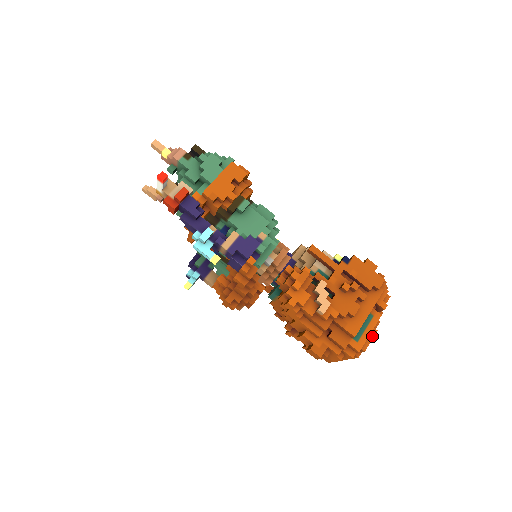
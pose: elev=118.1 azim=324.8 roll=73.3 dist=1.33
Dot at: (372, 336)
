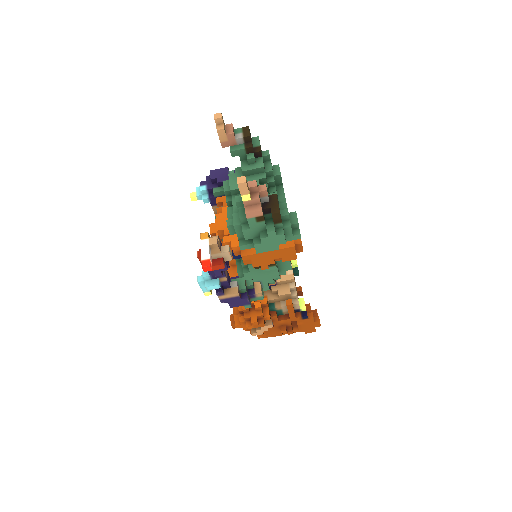
Dot at: occluded
